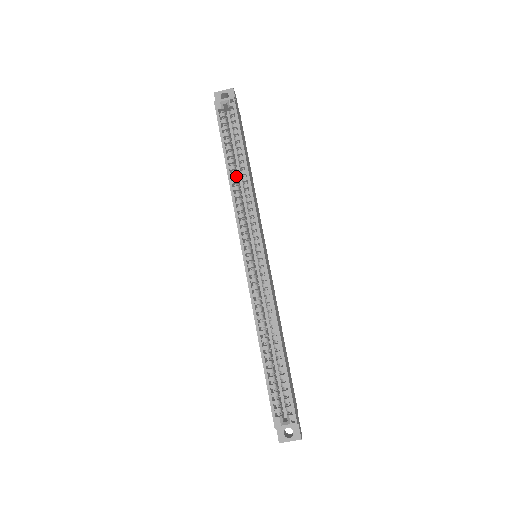
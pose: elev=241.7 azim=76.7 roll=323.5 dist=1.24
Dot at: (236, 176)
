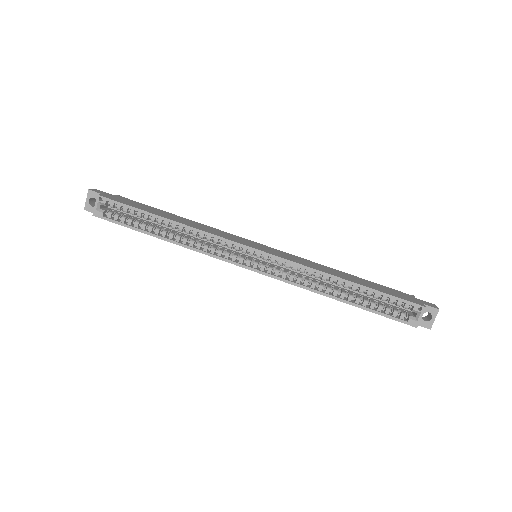
Dot at: (173, 234)
